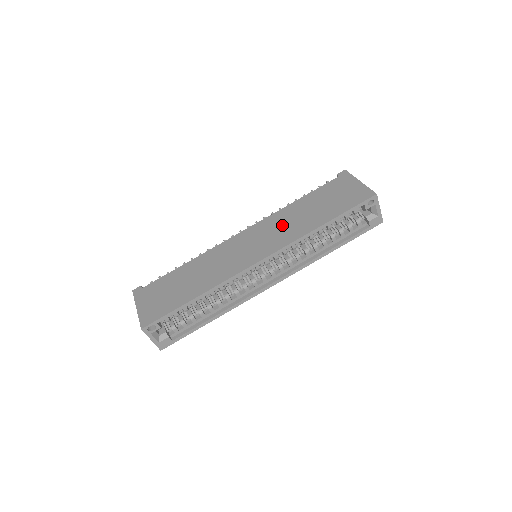
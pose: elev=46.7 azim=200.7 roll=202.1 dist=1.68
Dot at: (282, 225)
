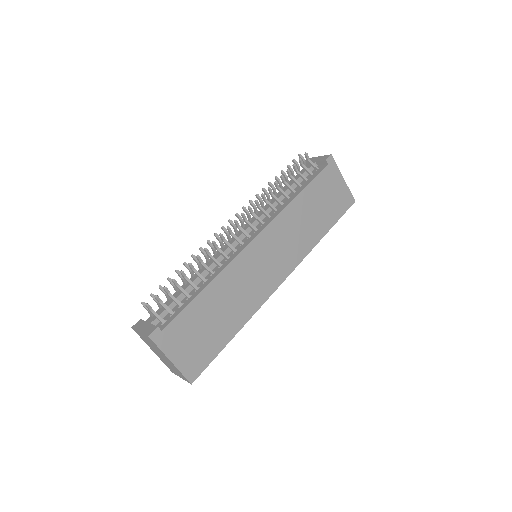
Dot at: (292, 233)
